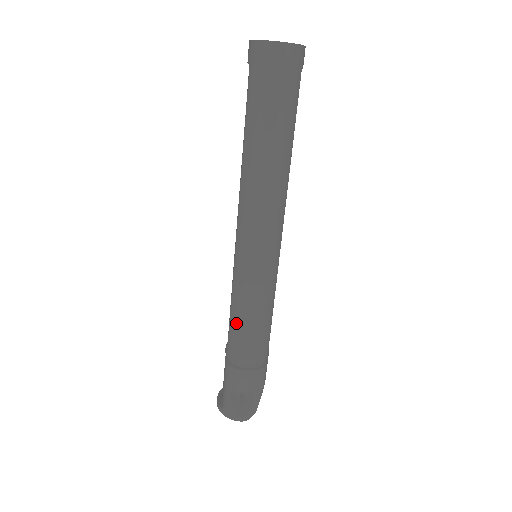
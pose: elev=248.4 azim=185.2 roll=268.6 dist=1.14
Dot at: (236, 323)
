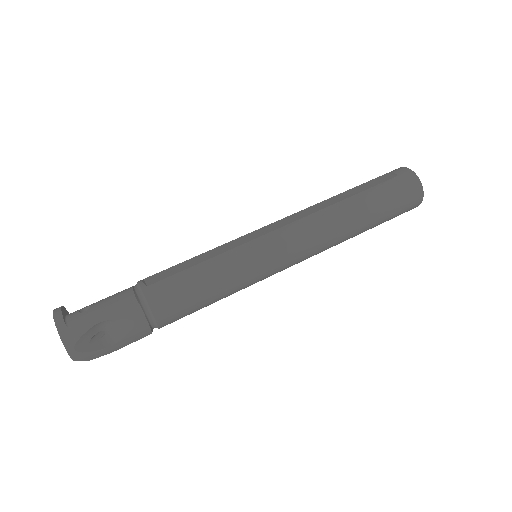
Dot at: (195, 277)
